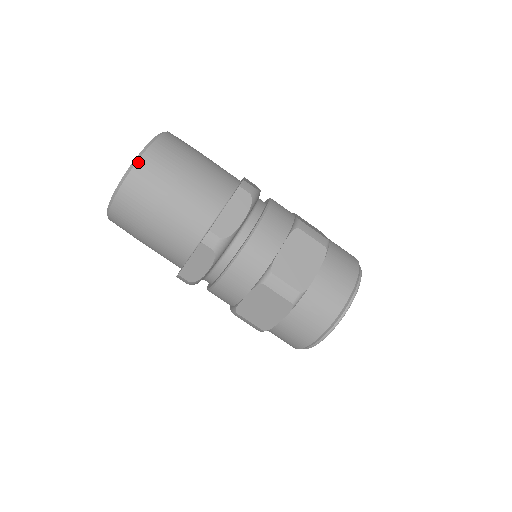
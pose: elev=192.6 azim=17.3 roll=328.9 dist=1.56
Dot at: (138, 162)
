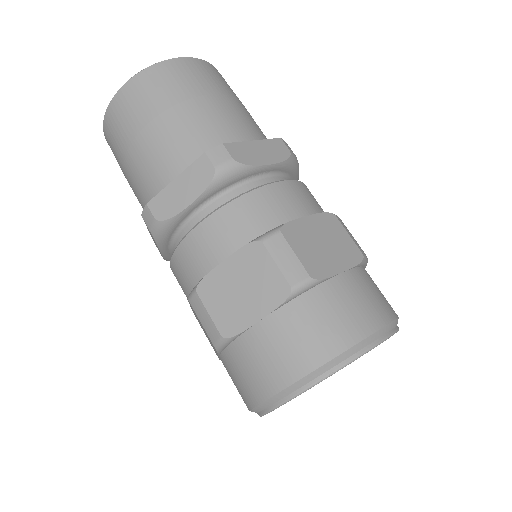
Dot at: (116, 96)
